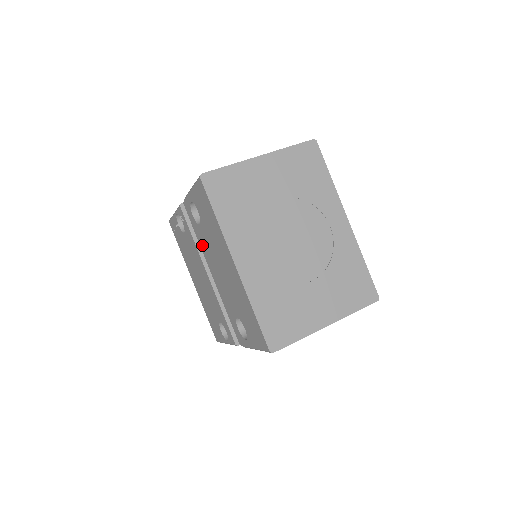
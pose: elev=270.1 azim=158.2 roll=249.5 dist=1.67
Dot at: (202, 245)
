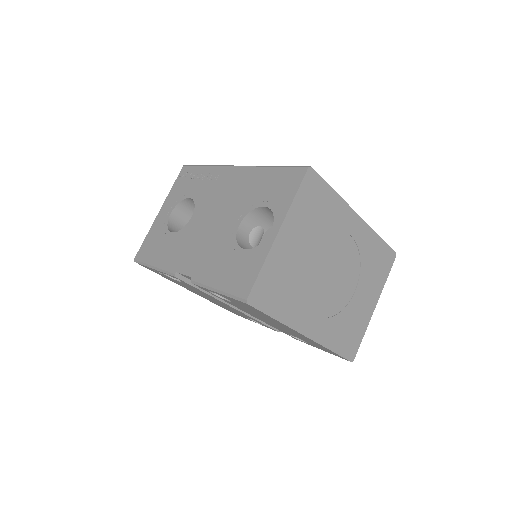
Dot at: occluded
